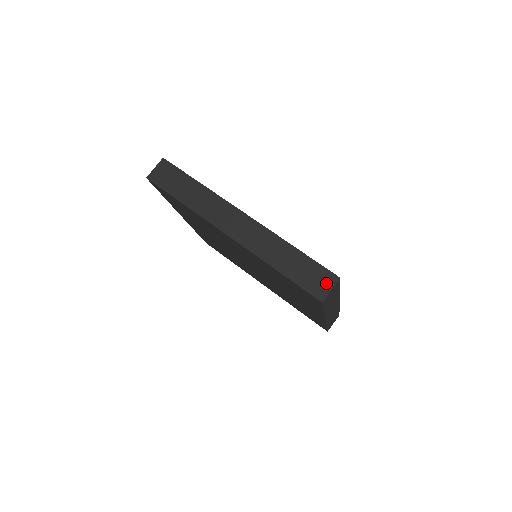
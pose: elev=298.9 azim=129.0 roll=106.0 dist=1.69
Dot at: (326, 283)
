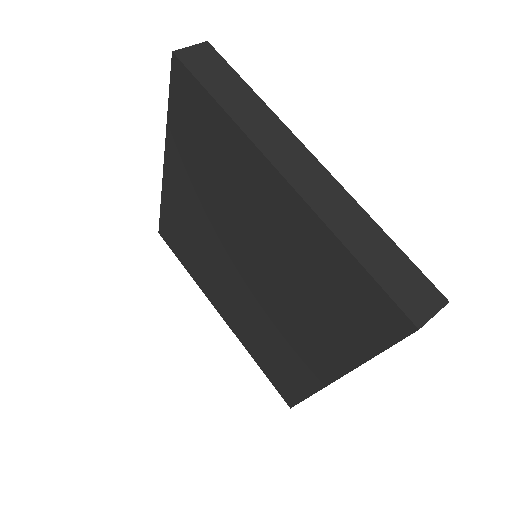
Dot at: (427, 301)
